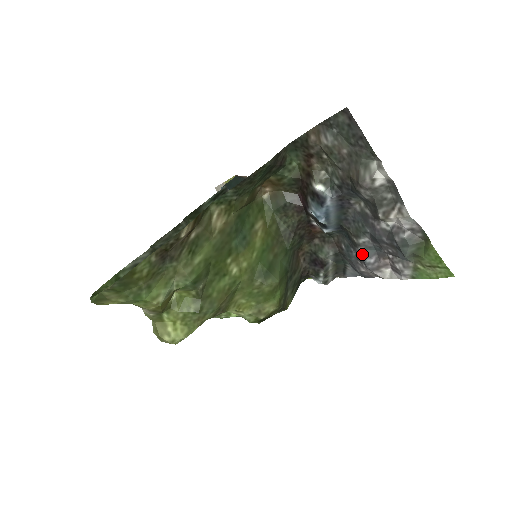
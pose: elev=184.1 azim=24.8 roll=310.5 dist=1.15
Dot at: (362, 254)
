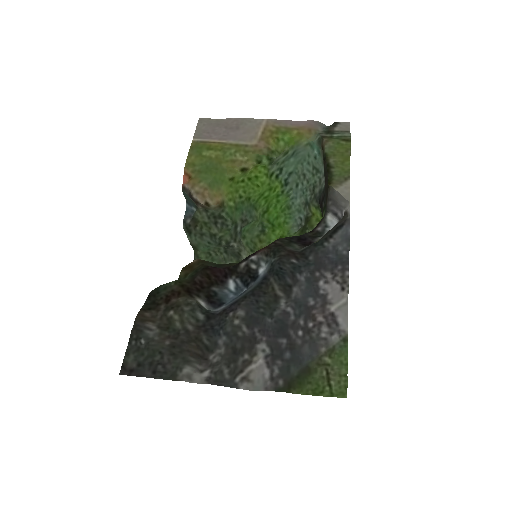
Dot at: (301, 295)
